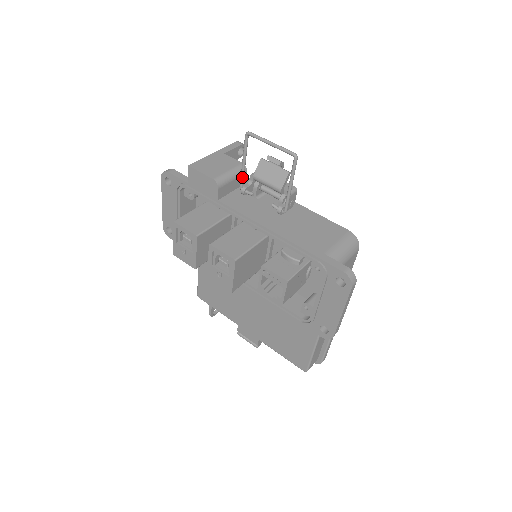
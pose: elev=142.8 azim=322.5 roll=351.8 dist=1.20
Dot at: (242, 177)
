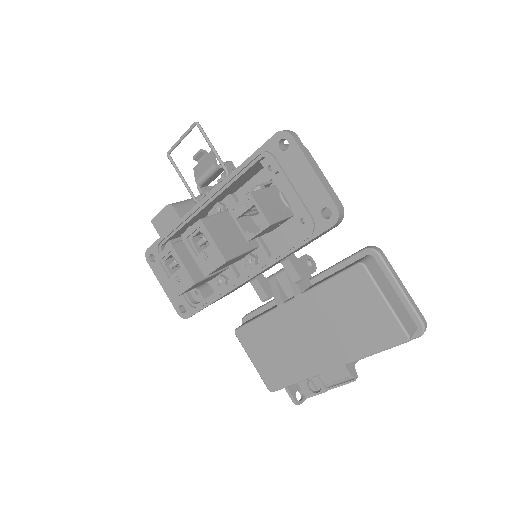
Dot at: (189, 191)
